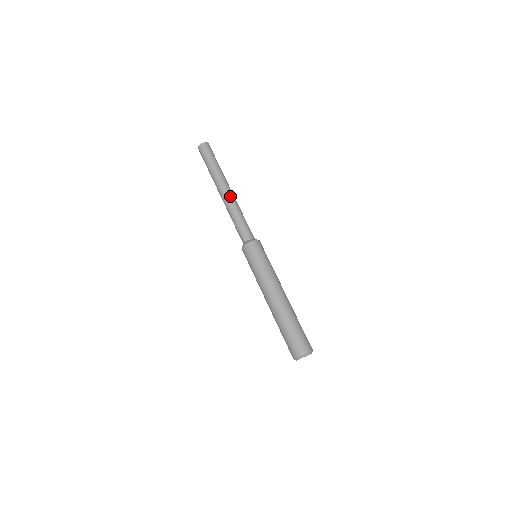
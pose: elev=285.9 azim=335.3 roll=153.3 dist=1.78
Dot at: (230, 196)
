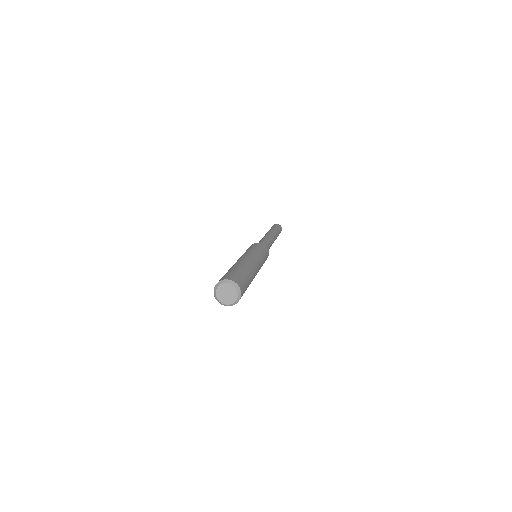
Dot at: (266, 235)
